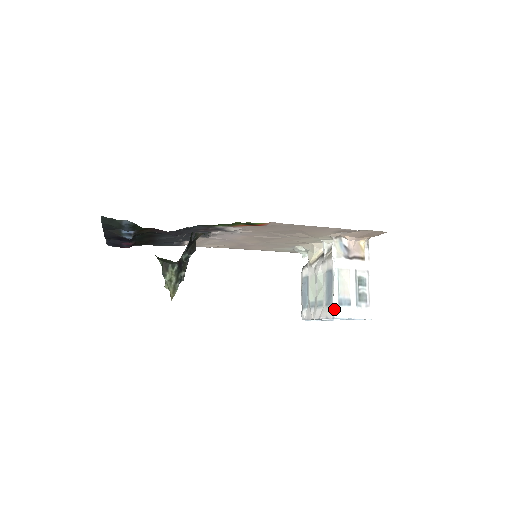
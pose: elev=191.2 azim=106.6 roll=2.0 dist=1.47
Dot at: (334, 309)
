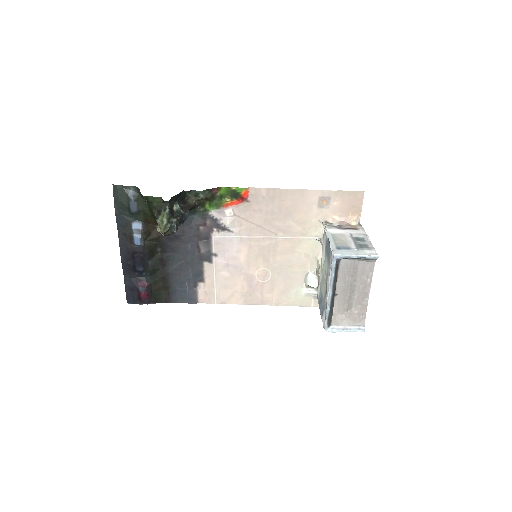
Dot at: (332, 251)
